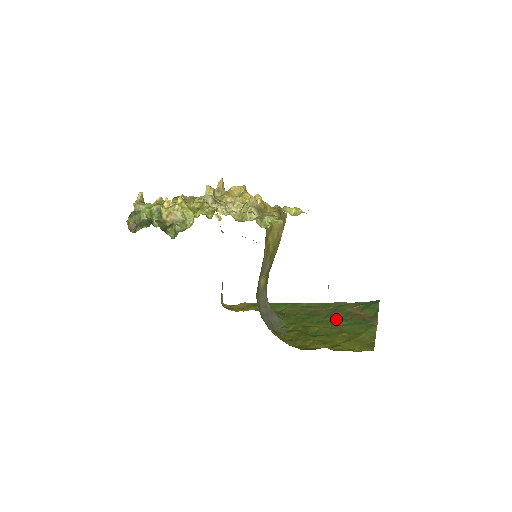
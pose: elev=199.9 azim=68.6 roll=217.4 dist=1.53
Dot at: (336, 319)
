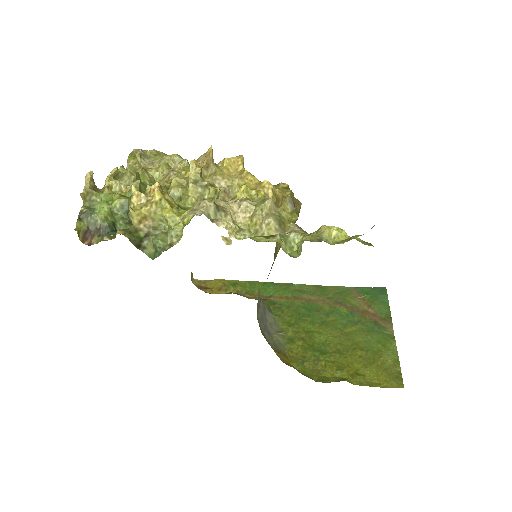
Dot at: (342, 320)
